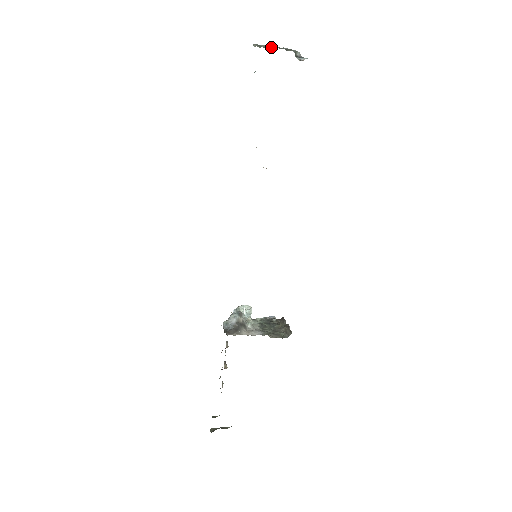
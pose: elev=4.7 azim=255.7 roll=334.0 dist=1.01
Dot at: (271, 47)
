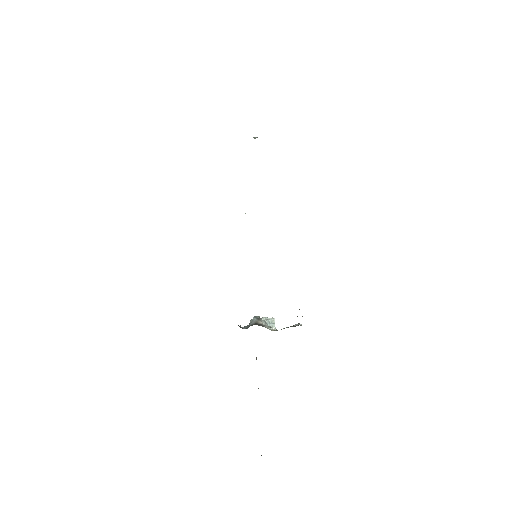
Dot at: occluded
